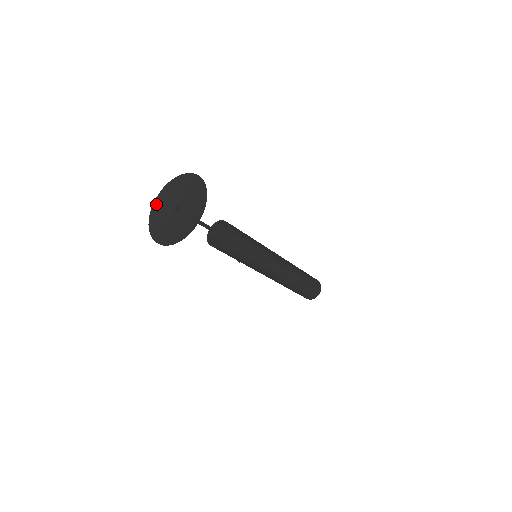
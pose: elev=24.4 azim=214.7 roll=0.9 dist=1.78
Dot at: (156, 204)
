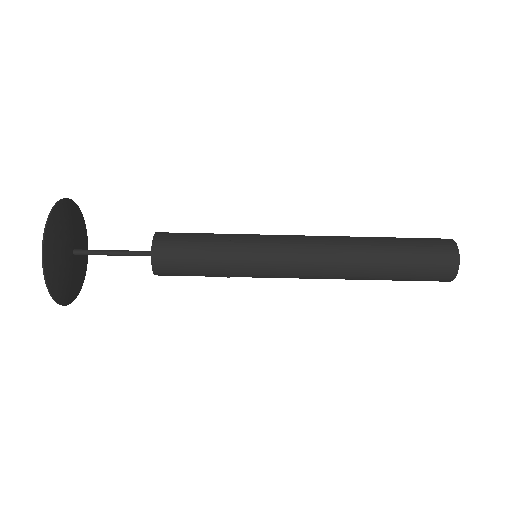
Dot at: (83, 274)
